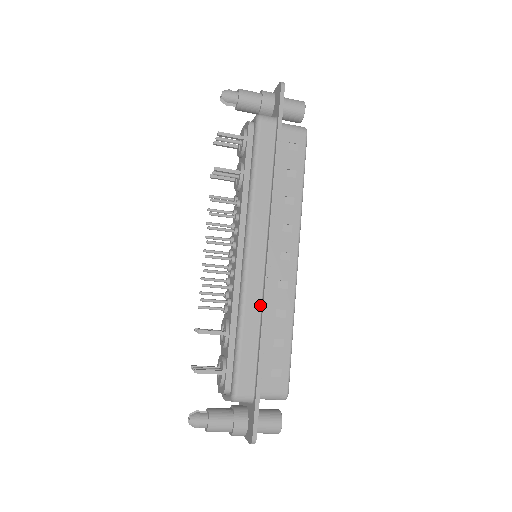
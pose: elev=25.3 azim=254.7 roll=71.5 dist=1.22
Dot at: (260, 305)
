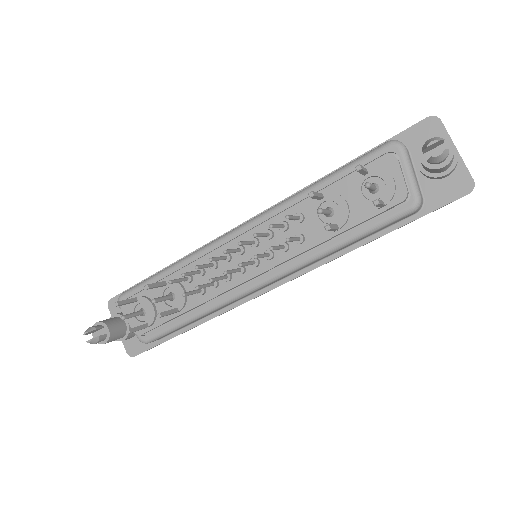
Dot at: (225, 307)
